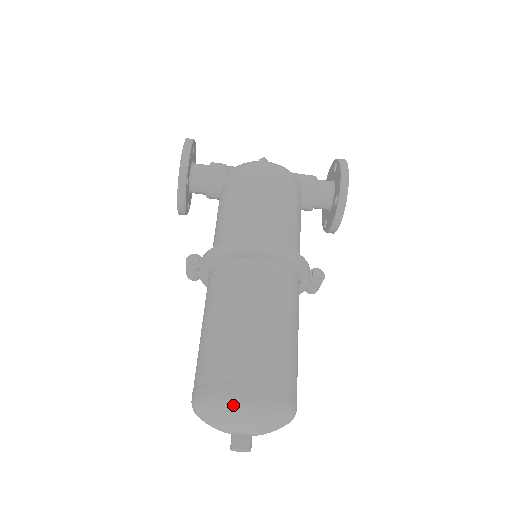
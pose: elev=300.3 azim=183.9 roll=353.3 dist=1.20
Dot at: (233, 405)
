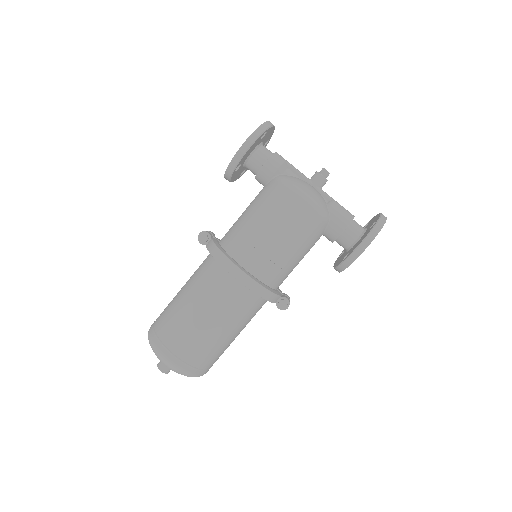
Dot at: (159, 356)
